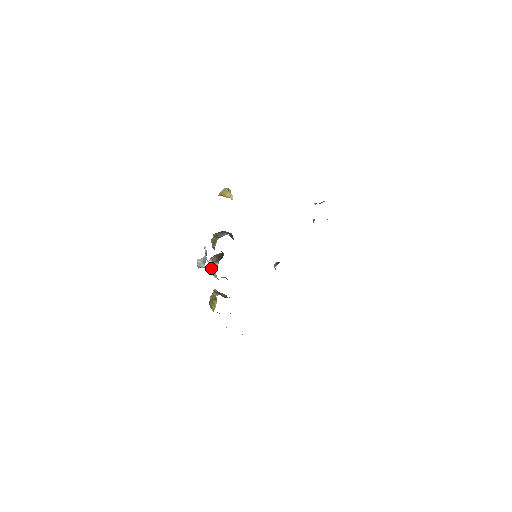
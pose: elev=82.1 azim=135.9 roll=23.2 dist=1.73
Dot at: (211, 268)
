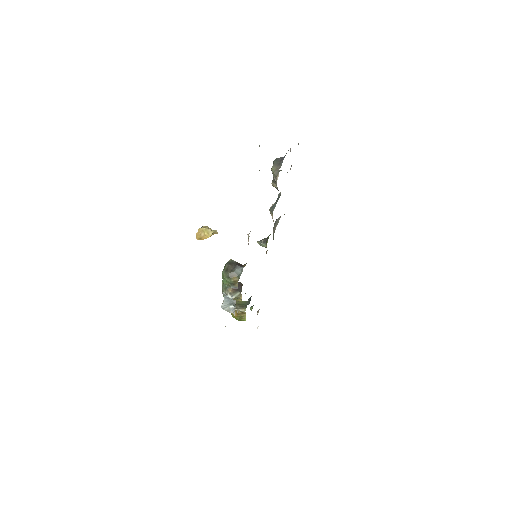
Dot at: occluded
